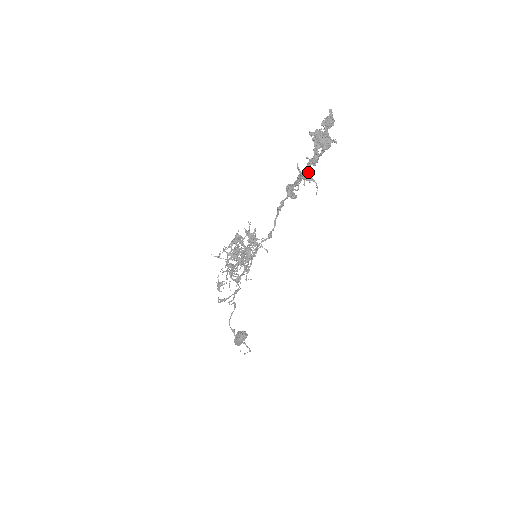
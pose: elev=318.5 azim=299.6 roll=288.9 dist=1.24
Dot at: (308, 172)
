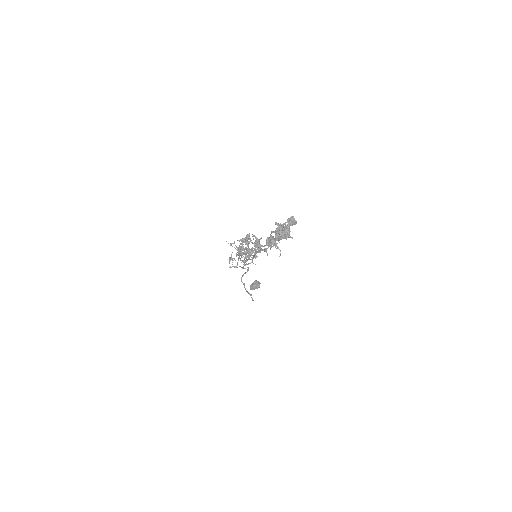
Dot at: (277, 240)
